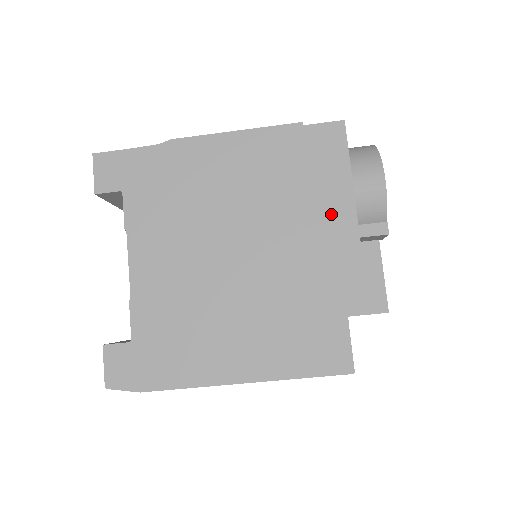
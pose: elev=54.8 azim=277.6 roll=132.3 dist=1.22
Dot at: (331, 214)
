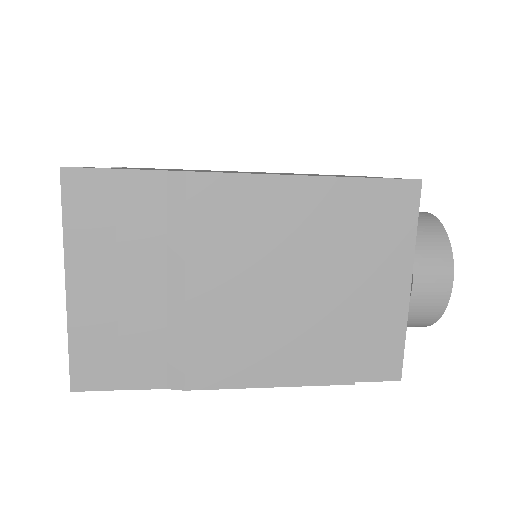
Dot at: occluded
